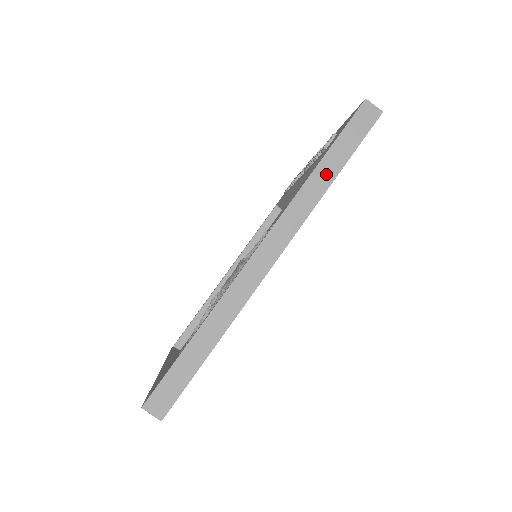
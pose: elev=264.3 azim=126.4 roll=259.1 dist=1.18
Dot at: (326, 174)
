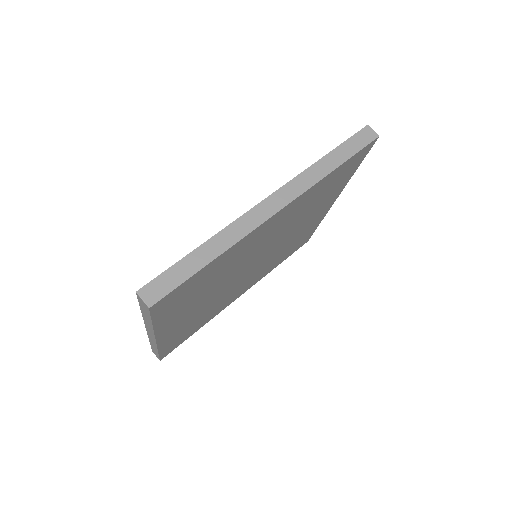
Dot at: (329, 164)
